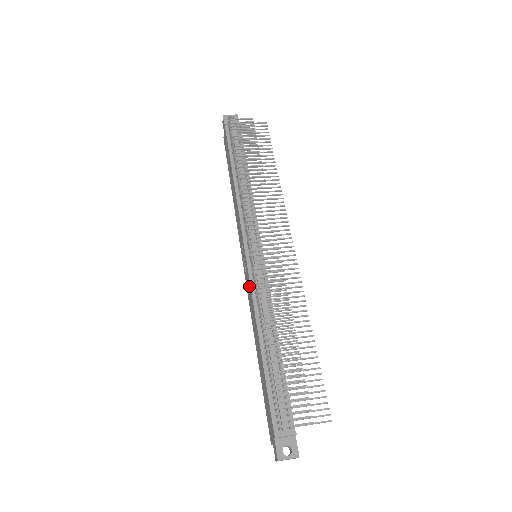
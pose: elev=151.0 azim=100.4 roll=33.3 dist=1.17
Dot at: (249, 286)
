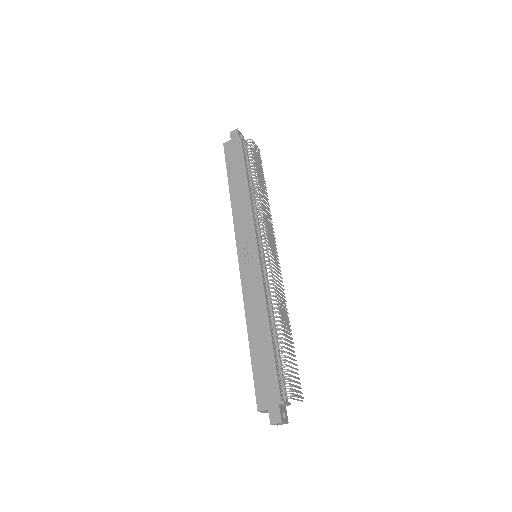
Dot at: (257, 277)
